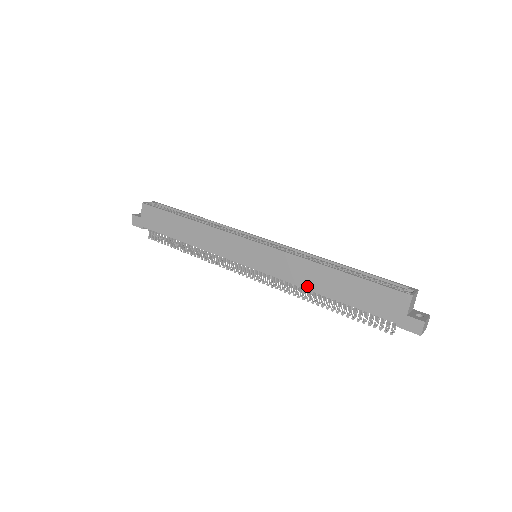
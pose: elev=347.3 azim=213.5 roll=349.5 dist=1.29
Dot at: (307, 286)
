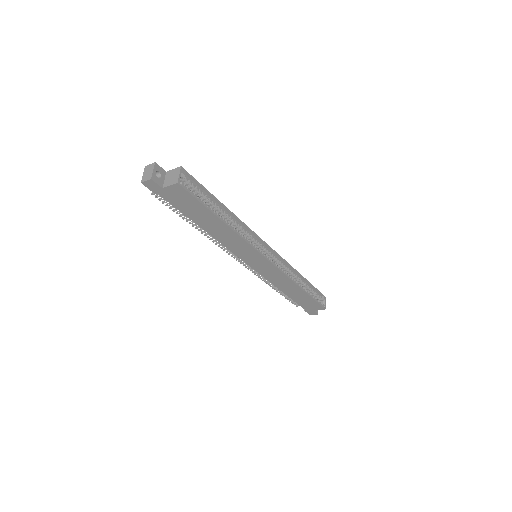
Dot at: (278, 286)
